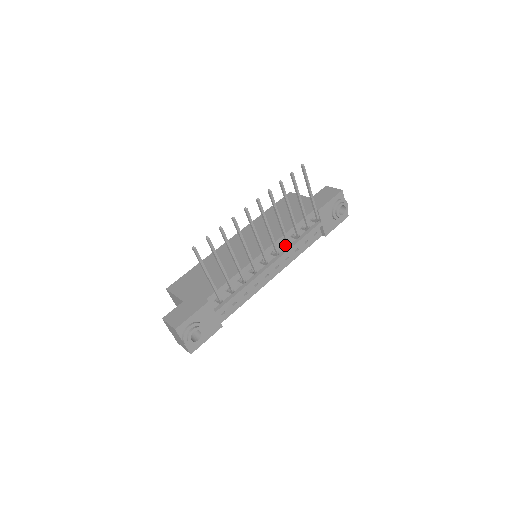
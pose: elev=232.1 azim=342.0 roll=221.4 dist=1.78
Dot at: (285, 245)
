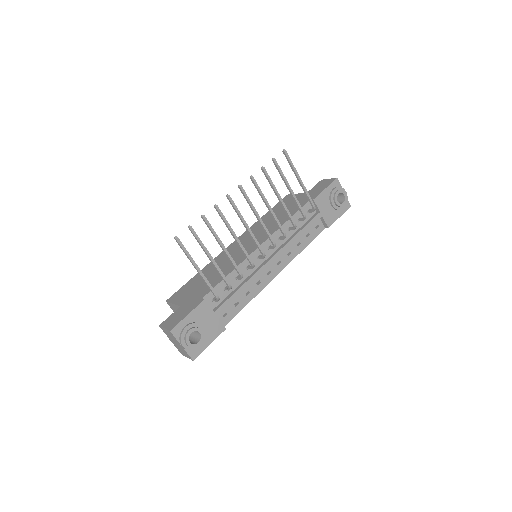
Dot at: (282, 237)
